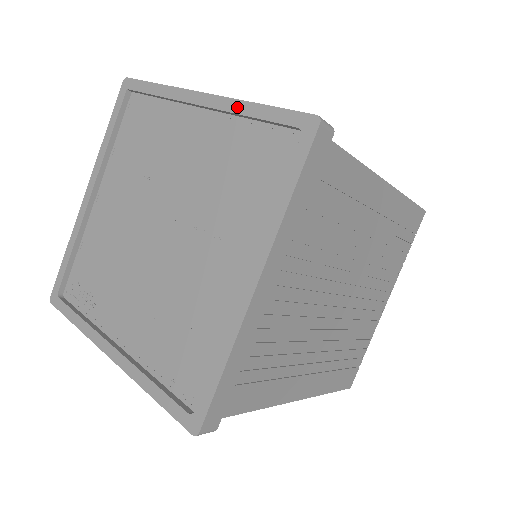
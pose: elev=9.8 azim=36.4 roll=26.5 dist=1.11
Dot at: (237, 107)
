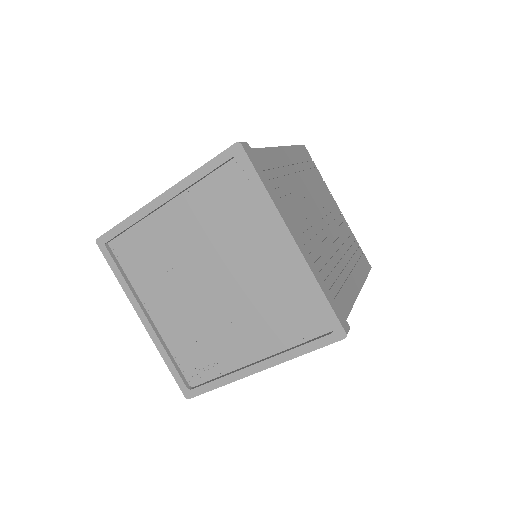
Dot at: (188, 182)
